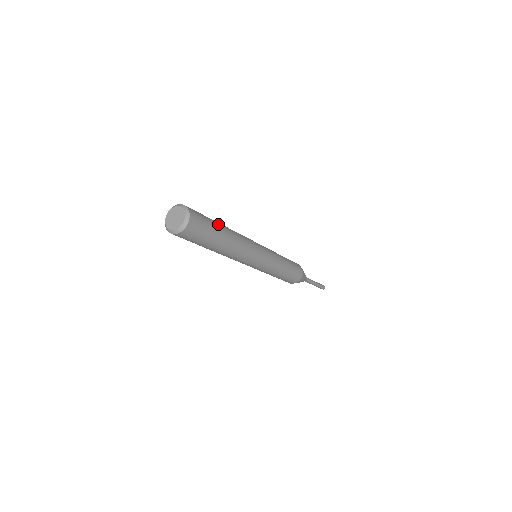
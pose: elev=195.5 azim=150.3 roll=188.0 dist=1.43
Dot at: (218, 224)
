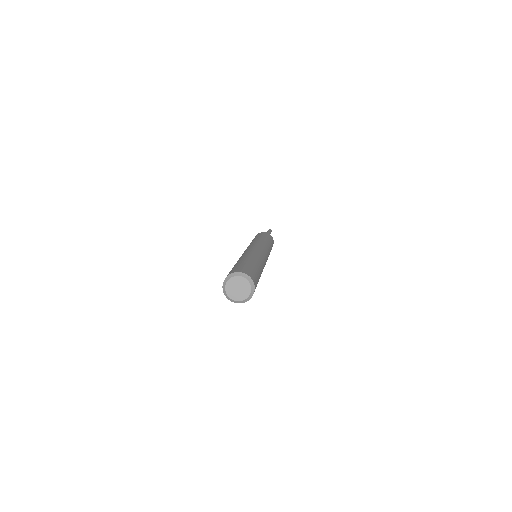
Dot at: (248, 261)
